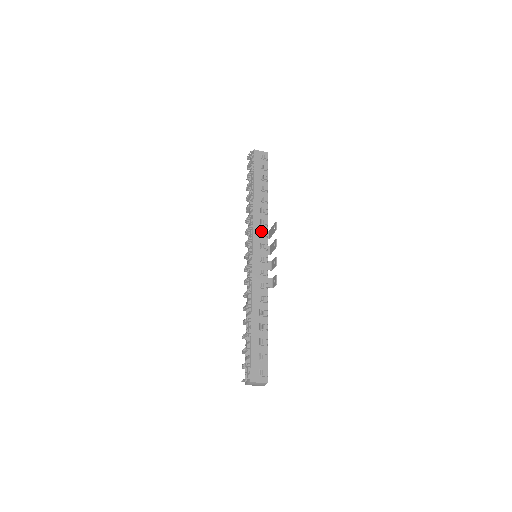
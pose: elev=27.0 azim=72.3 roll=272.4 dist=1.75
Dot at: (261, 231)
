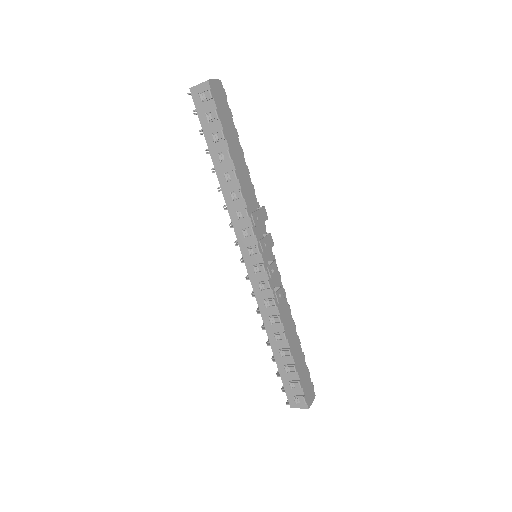
Dot at: (242, 230)
